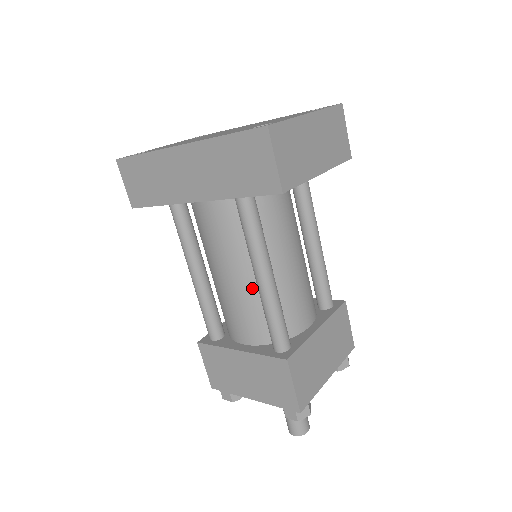
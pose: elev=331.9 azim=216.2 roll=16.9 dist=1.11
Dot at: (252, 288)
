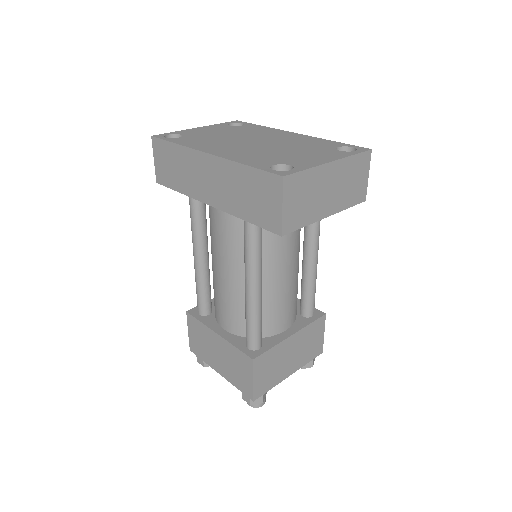
Dot at: (241, 289)
